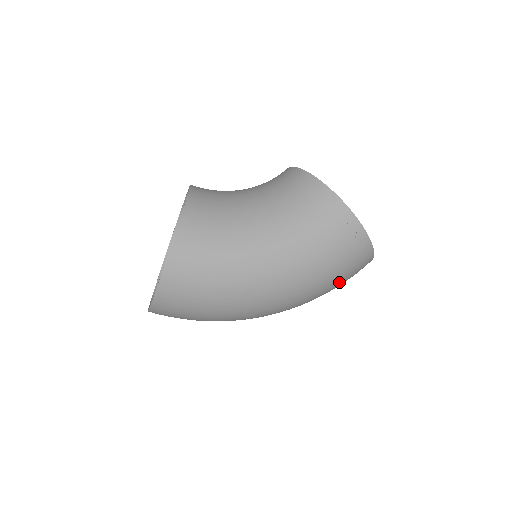
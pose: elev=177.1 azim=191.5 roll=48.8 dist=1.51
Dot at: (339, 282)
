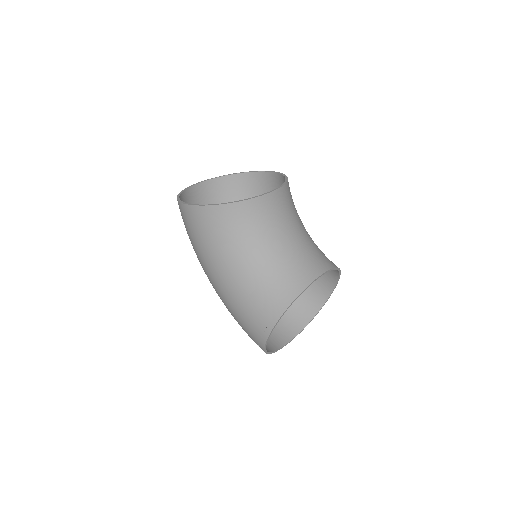
Dot at: occluded
